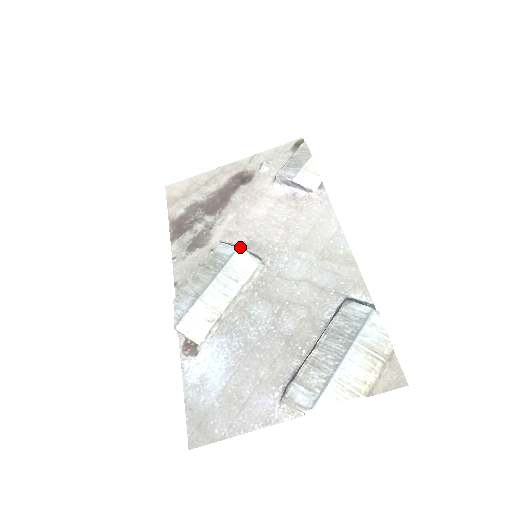
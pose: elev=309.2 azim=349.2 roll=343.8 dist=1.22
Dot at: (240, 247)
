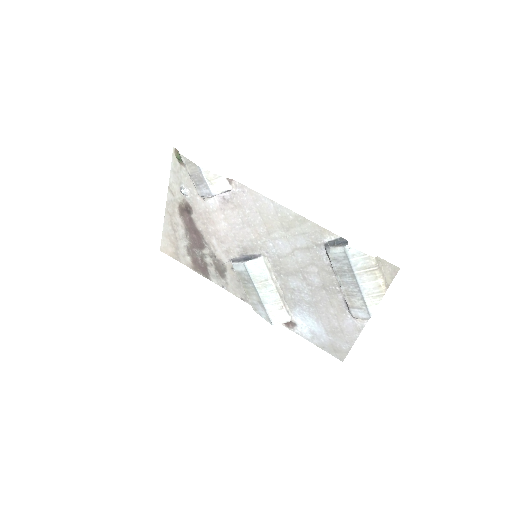
Dot at: (242, 256)
